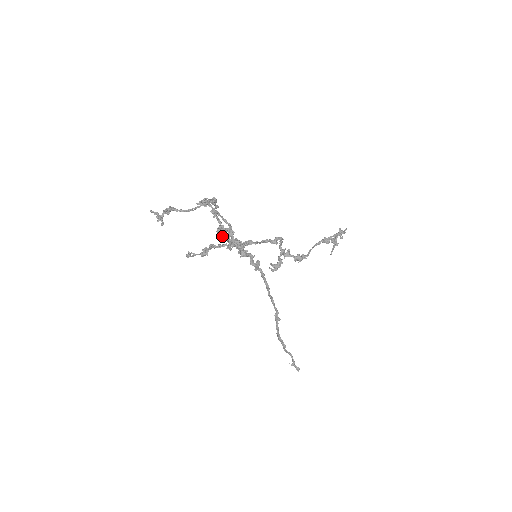
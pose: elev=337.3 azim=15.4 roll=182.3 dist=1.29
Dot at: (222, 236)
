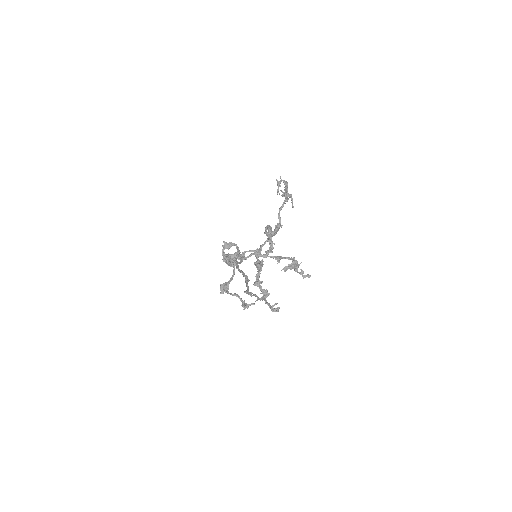
Dot at: occluded
